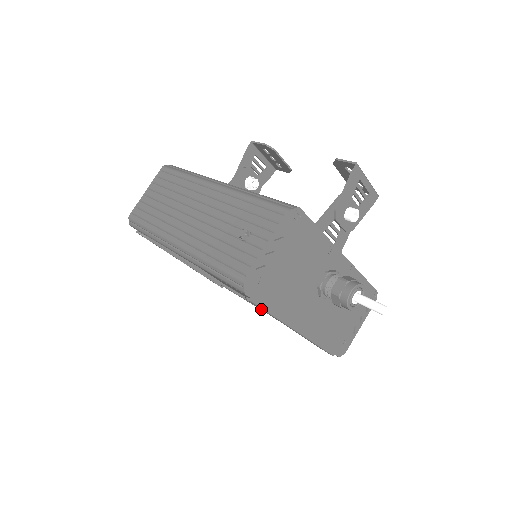
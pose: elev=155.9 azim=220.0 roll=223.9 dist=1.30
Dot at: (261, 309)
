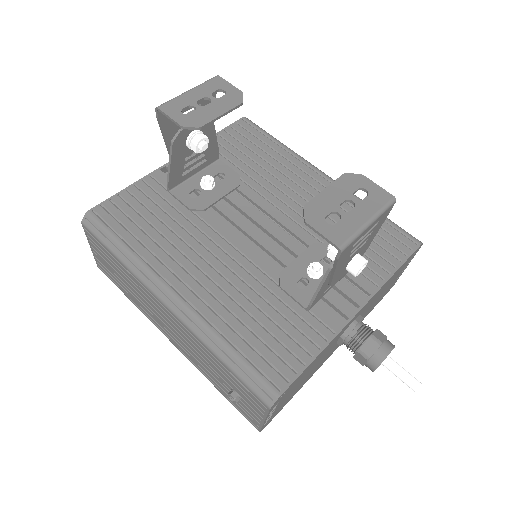
Dot at: occluded
